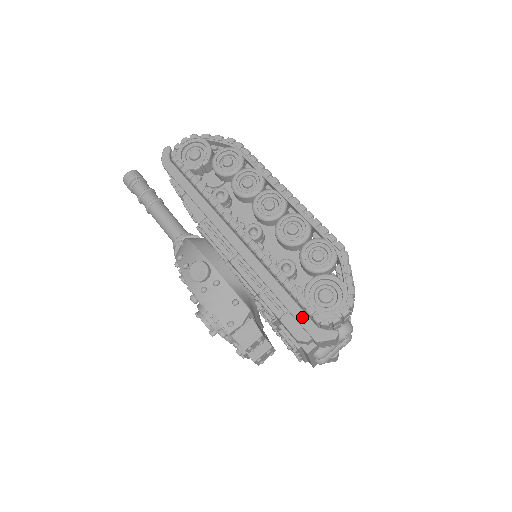
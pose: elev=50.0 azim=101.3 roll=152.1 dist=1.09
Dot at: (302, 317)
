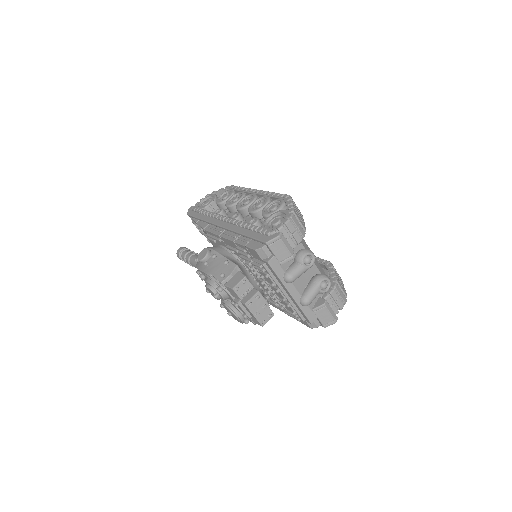
Dot at: (258, 236)
